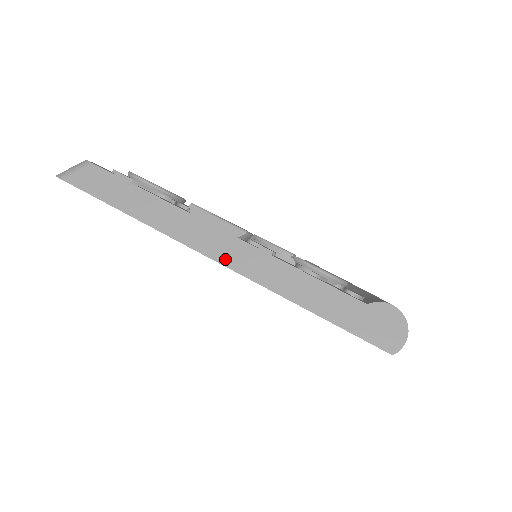
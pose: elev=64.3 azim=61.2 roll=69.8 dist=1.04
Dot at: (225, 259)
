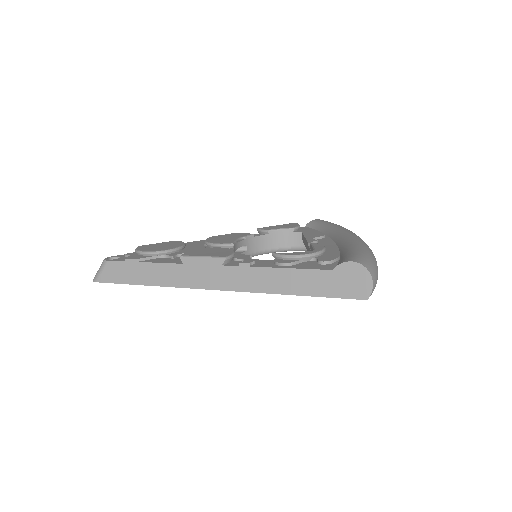
Dot at: (221, 285)
